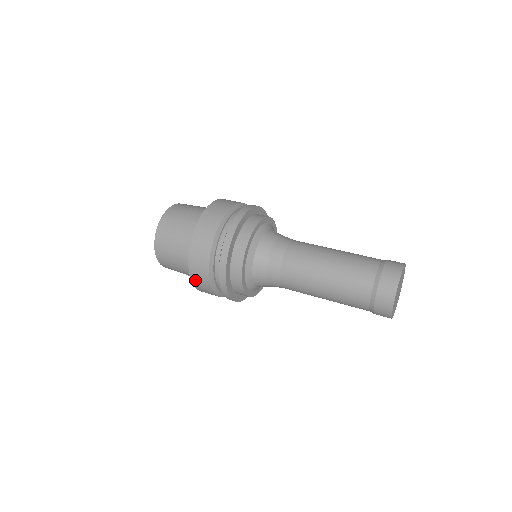
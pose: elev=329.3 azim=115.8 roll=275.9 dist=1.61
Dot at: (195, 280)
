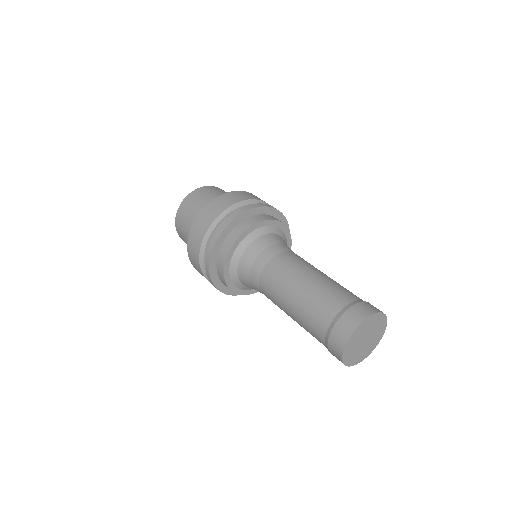
Dot at: (190, 251)
